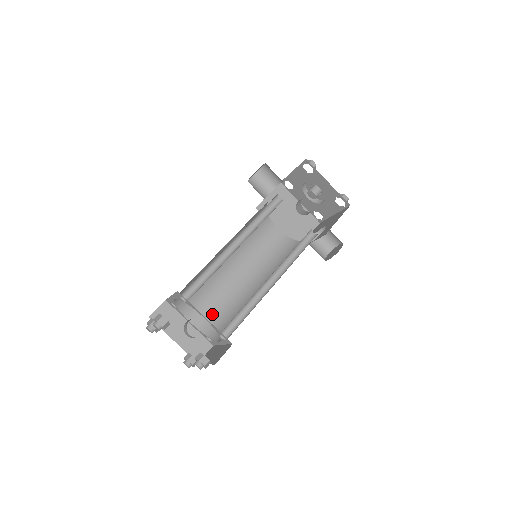
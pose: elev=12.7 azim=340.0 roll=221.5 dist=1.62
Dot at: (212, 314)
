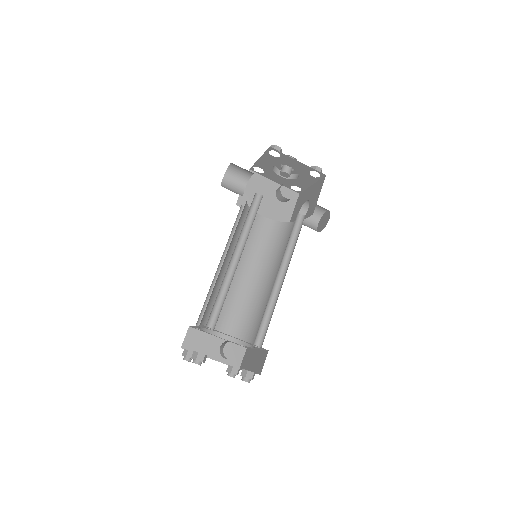
Dot at: (235, 322)
